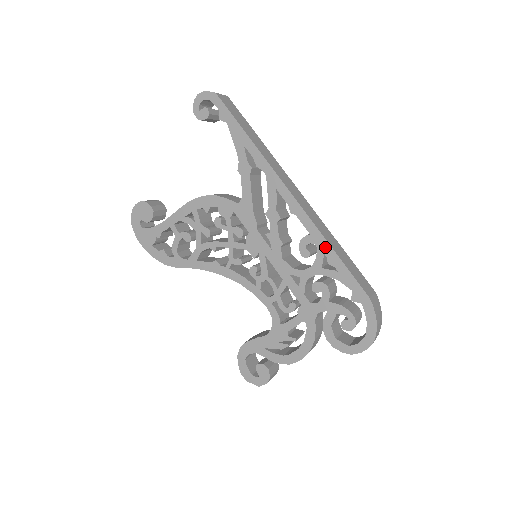
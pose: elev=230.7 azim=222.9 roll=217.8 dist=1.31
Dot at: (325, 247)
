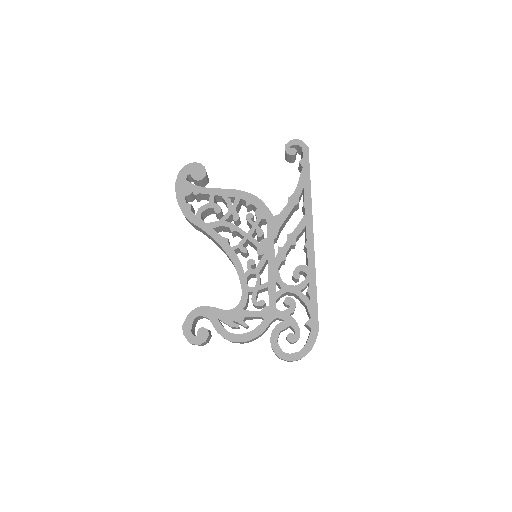
Dot at: (312, 280)
